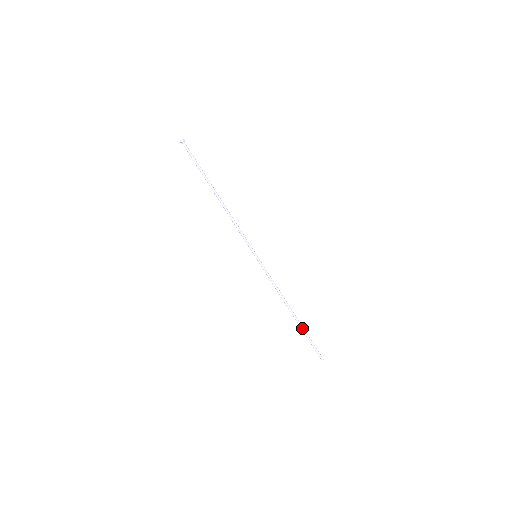
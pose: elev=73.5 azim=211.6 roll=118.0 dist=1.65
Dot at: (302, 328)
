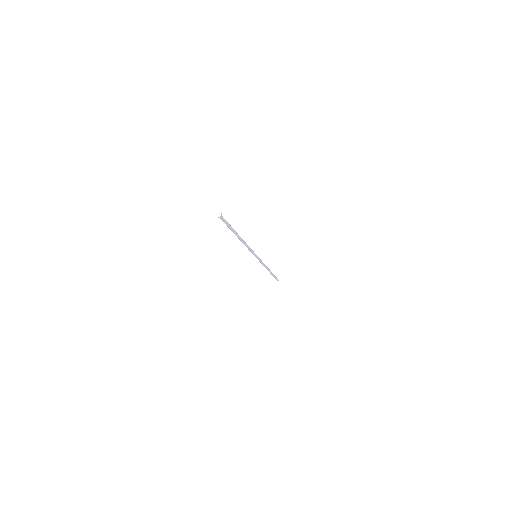
Dot at: (272, 274)
